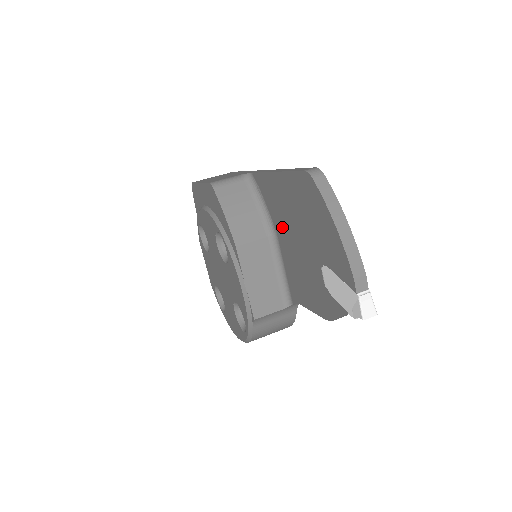
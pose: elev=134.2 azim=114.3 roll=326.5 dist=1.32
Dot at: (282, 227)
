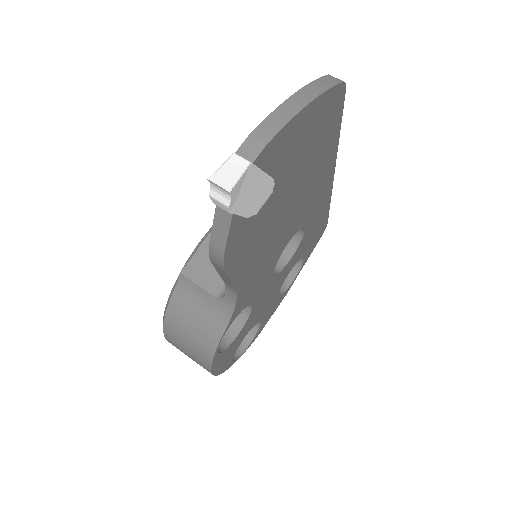
Dot at: occluded
